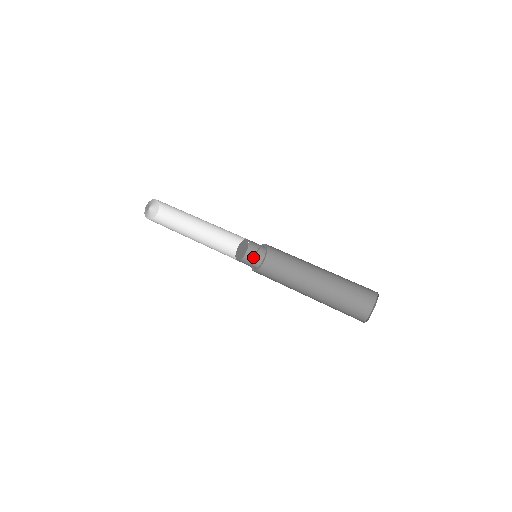
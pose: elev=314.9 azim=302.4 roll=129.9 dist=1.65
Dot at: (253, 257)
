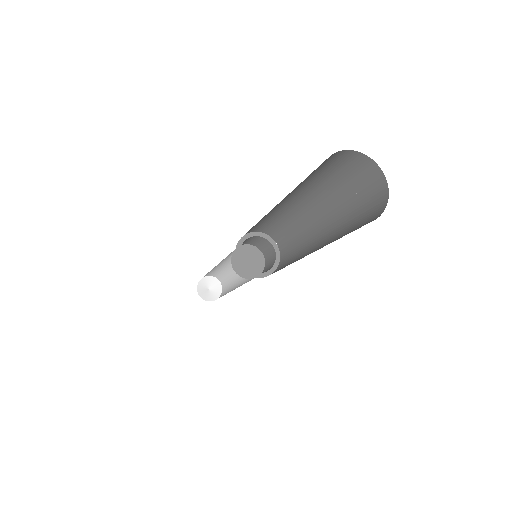
Dot at: (236, 248)
